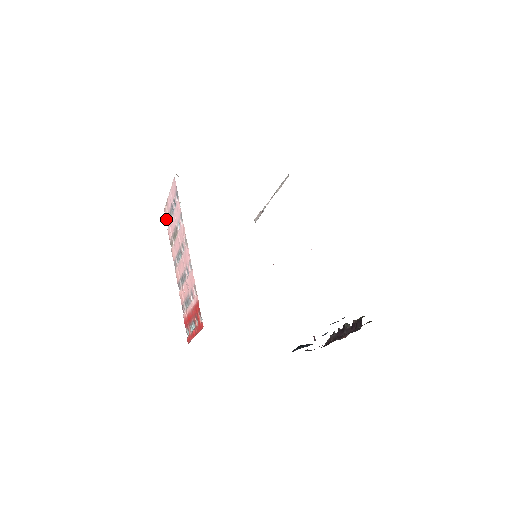
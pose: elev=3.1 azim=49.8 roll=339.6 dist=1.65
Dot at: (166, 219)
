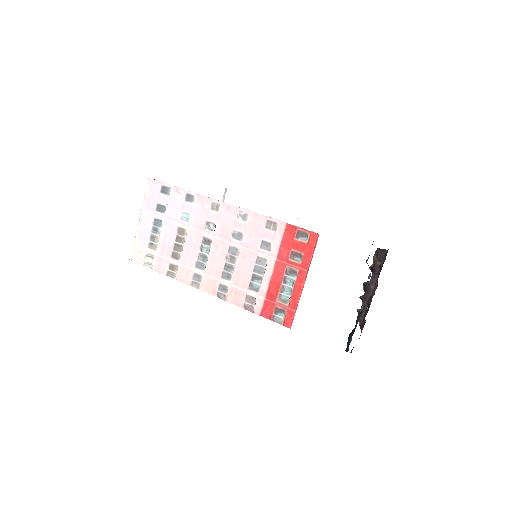
Dot at: (142, 263)
